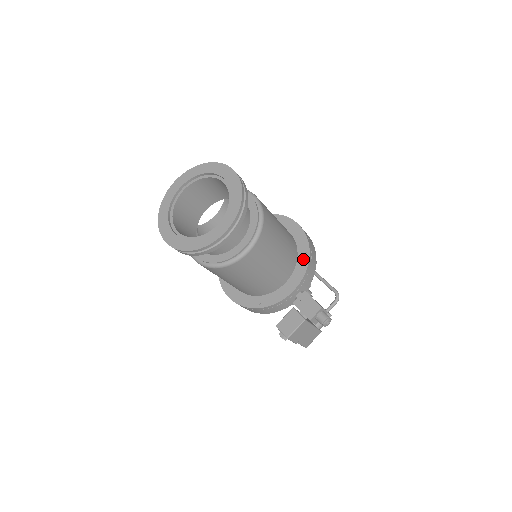
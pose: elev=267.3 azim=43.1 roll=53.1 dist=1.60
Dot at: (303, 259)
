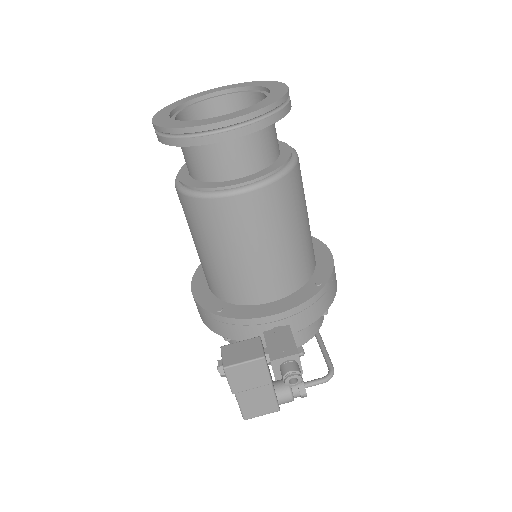
Dot at: (312, 287)
